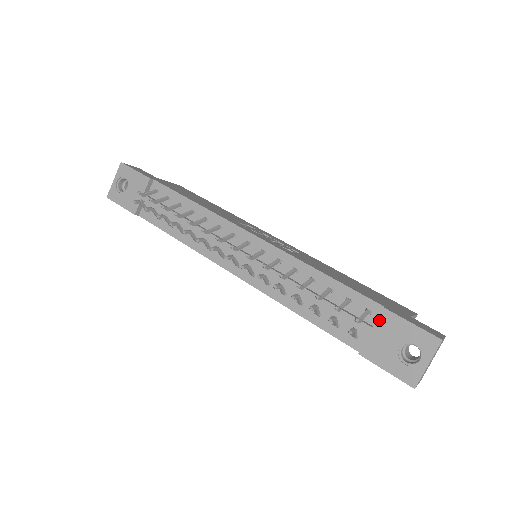
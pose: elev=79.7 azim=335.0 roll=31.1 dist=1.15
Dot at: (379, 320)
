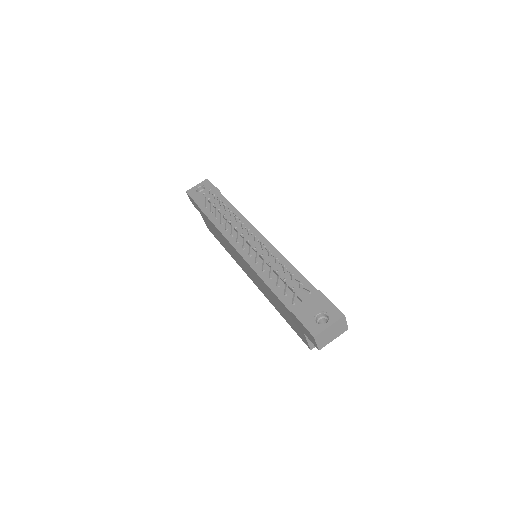
Dot at: (313, 296)
